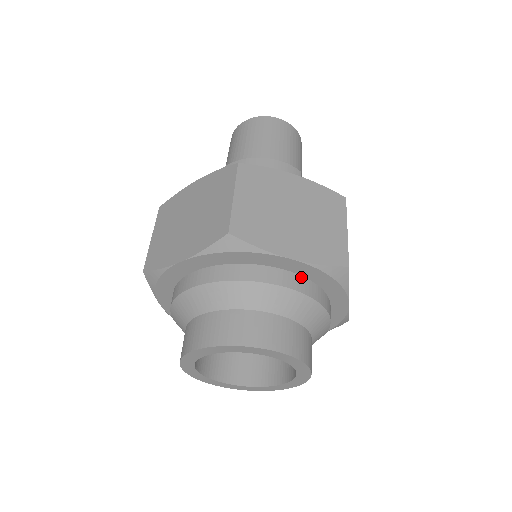
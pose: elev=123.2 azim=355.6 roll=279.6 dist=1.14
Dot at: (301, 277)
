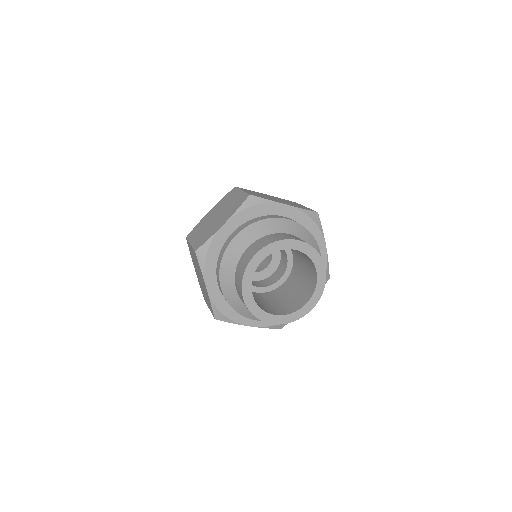
Dot at: occluded
